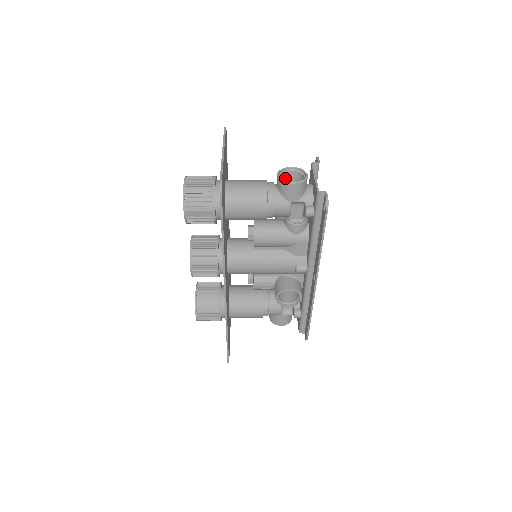
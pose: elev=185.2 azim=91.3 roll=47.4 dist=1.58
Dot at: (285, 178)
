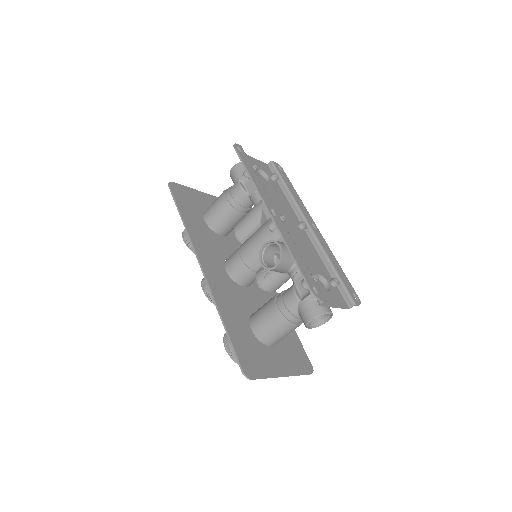
Dot at: occluded
